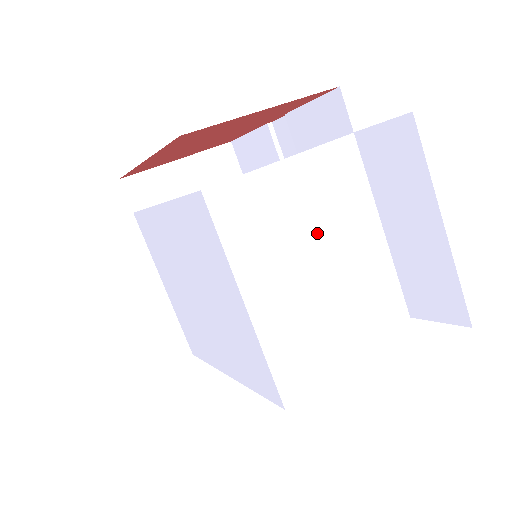
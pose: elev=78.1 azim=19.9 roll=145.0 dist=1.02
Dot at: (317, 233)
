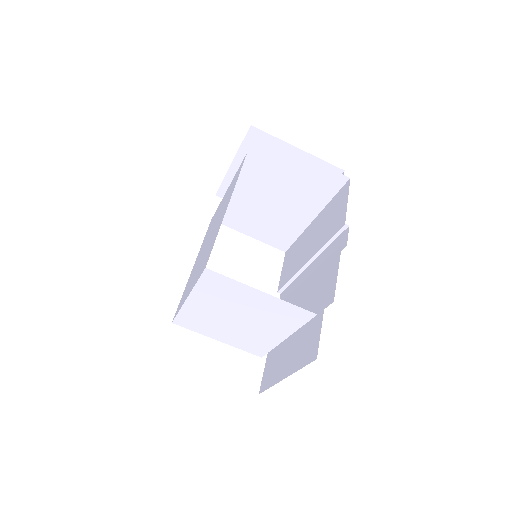
Dot at: (249, 314)
